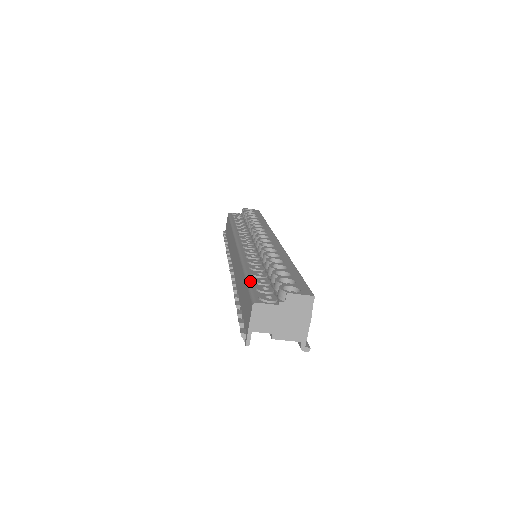
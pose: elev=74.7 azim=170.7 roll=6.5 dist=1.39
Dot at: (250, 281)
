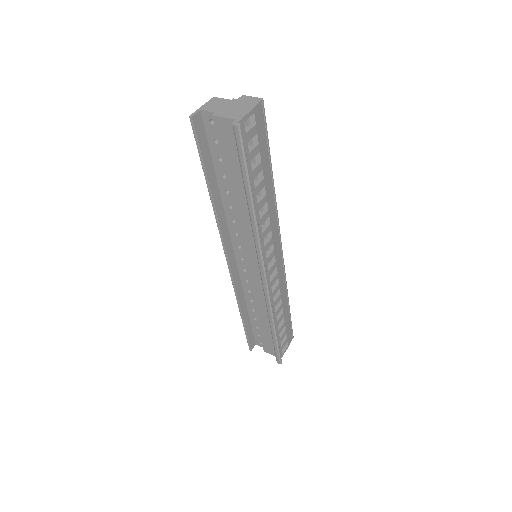
Dot at: occluded
